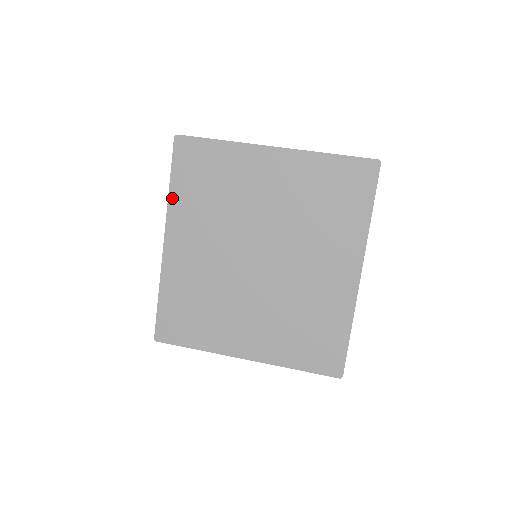
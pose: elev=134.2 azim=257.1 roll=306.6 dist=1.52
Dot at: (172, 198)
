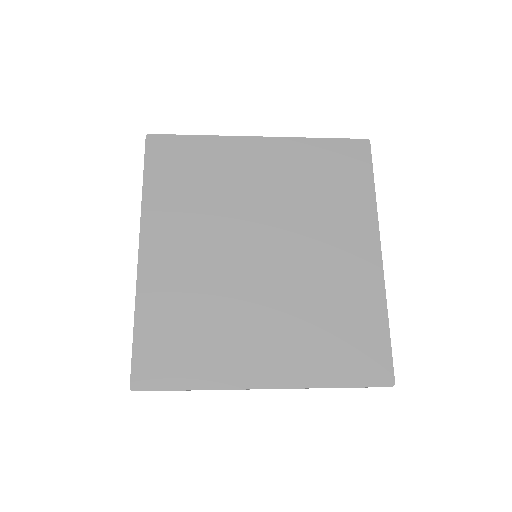
Dot at: (147, 199)
